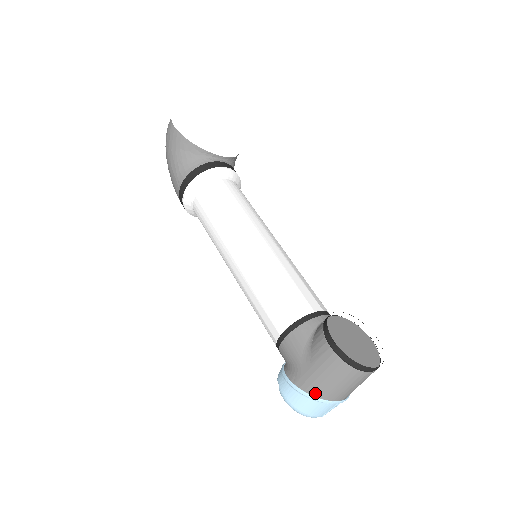
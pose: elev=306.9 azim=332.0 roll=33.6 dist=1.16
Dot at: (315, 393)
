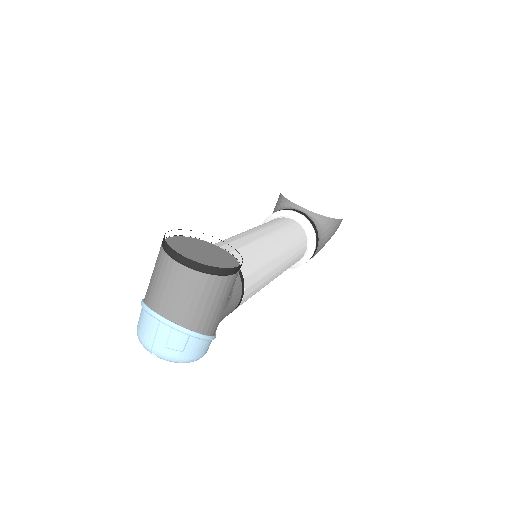
Dot at: (145, 297)
